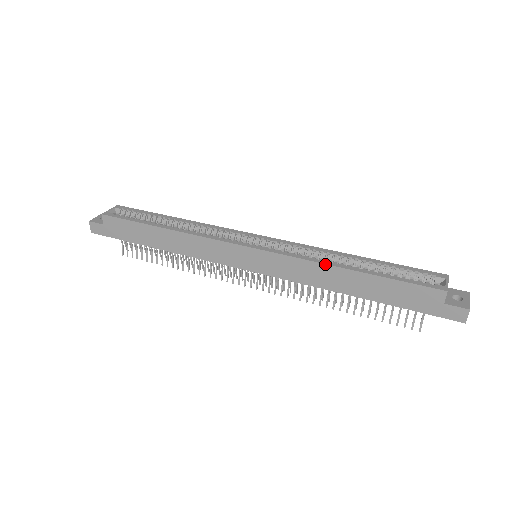
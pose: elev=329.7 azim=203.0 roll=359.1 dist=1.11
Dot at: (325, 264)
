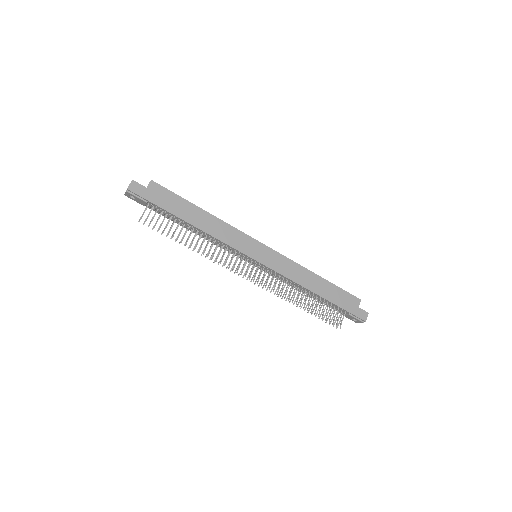
Dot at: (306, 268)
